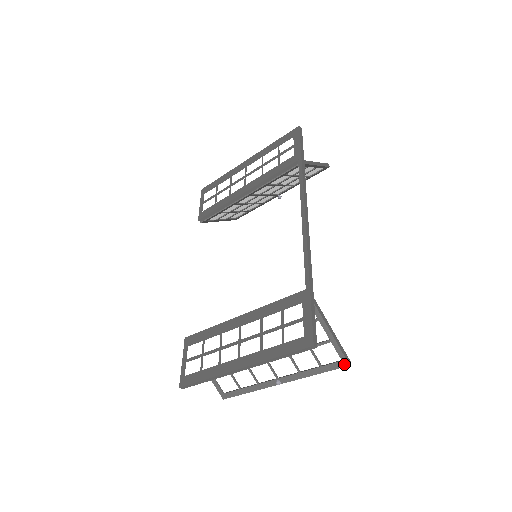
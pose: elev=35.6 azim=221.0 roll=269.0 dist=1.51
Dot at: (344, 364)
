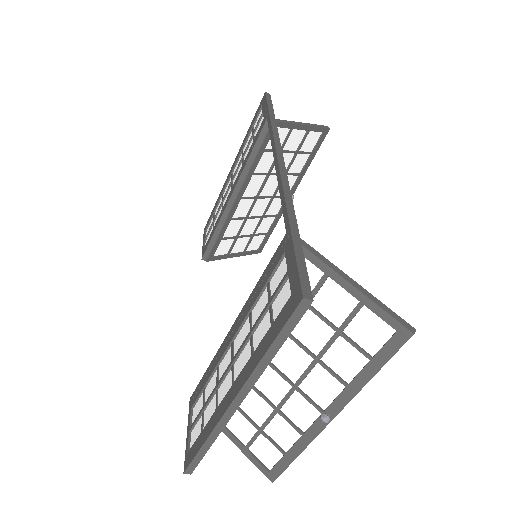
Dot at: (403, 336)
